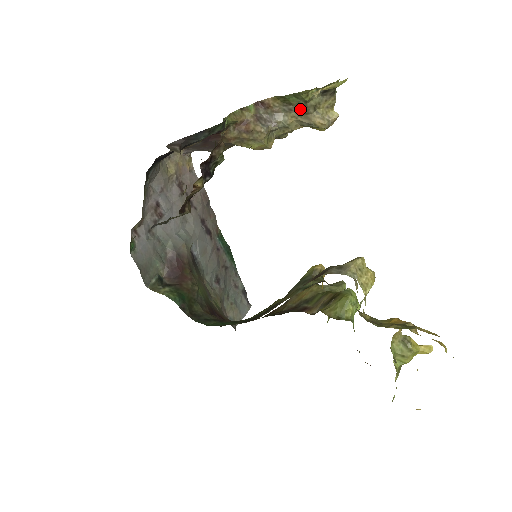
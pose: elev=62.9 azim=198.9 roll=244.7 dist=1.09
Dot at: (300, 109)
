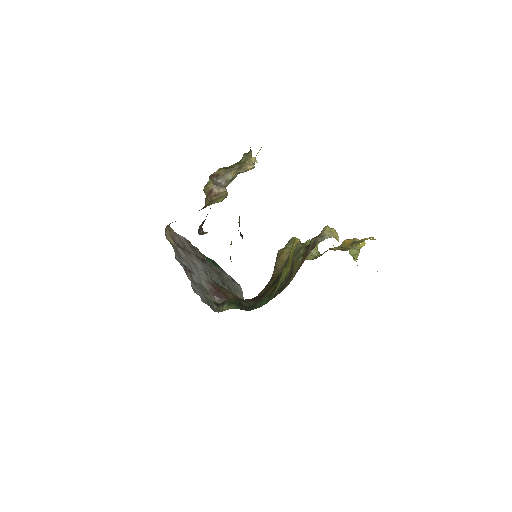
Dot at: (237, 167)
